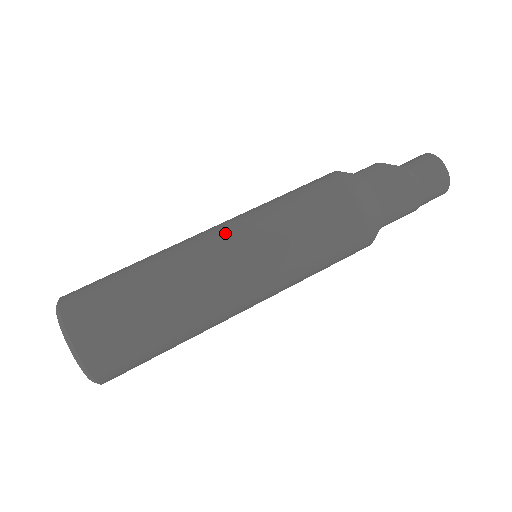
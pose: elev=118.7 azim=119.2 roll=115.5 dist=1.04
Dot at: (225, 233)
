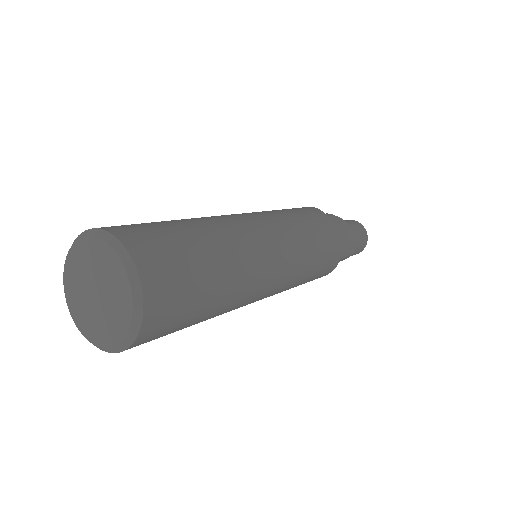
Dot at: (251, 216)
